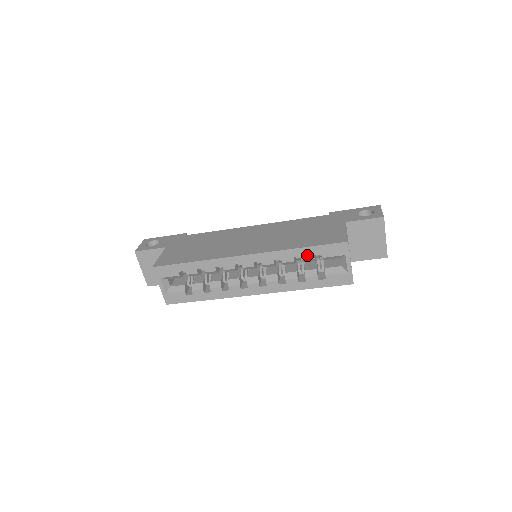
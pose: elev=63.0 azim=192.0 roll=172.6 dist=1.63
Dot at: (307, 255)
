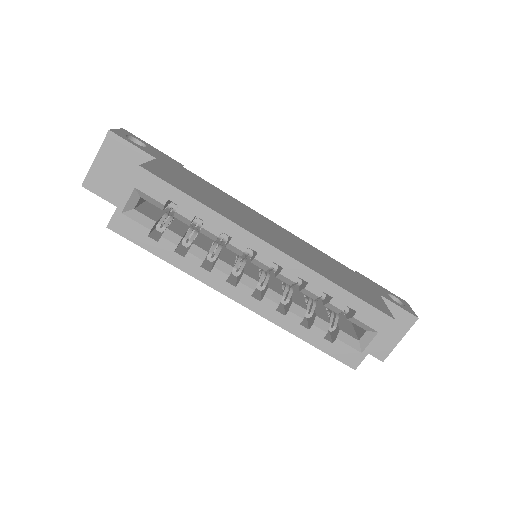
Dot at: (340, 301)
